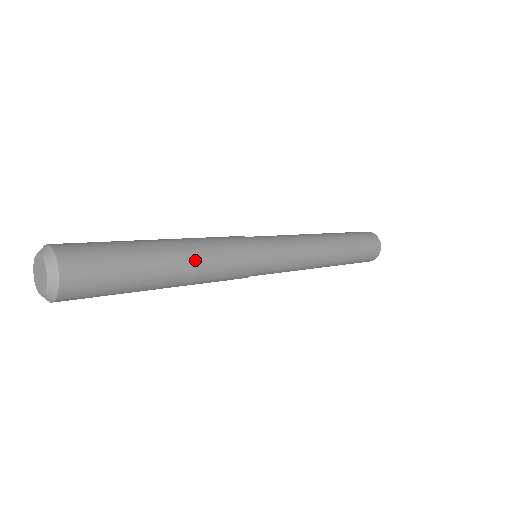
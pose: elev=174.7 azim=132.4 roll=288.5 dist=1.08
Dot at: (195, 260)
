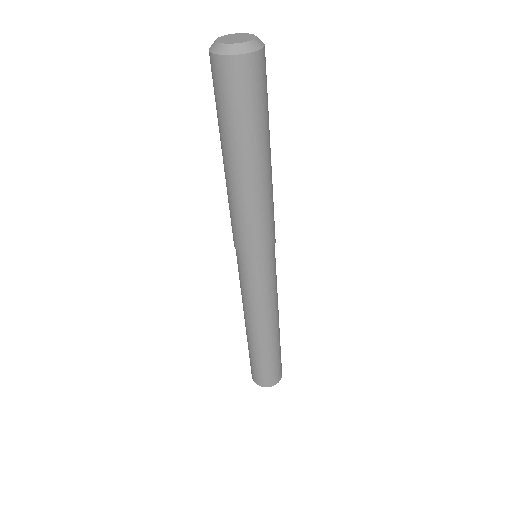
Dot at: occluded
